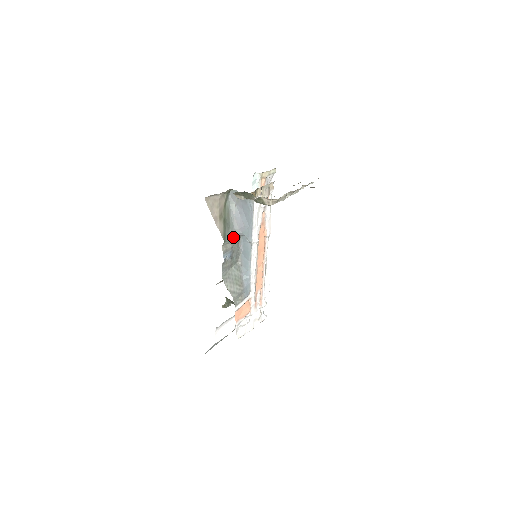
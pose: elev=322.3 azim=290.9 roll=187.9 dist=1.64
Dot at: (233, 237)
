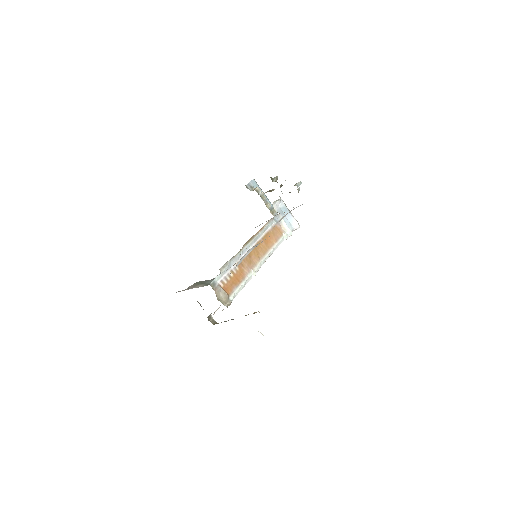
Dot at: occluded
